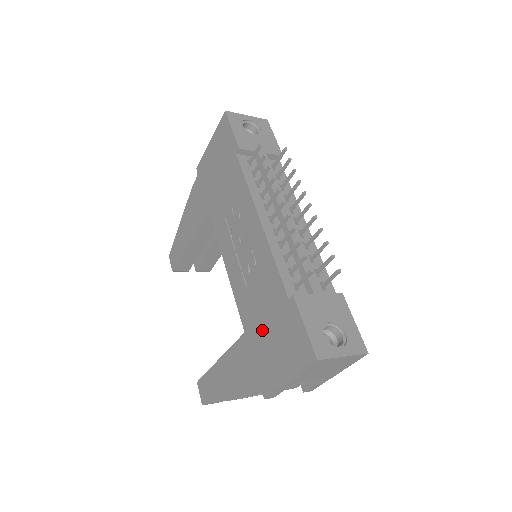
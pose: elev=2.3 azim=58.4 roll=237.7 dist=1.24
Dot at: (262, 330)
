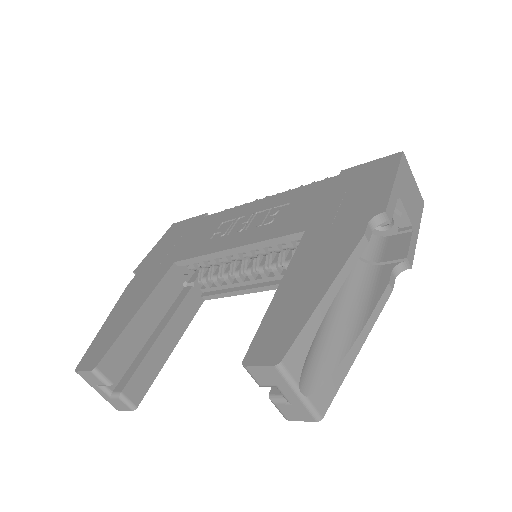
Dot at: (329, 205)
